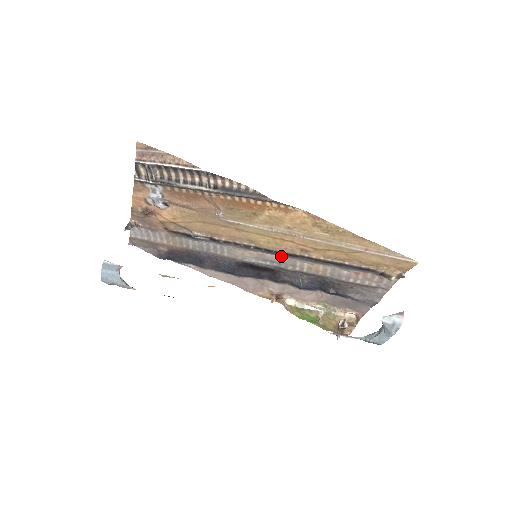
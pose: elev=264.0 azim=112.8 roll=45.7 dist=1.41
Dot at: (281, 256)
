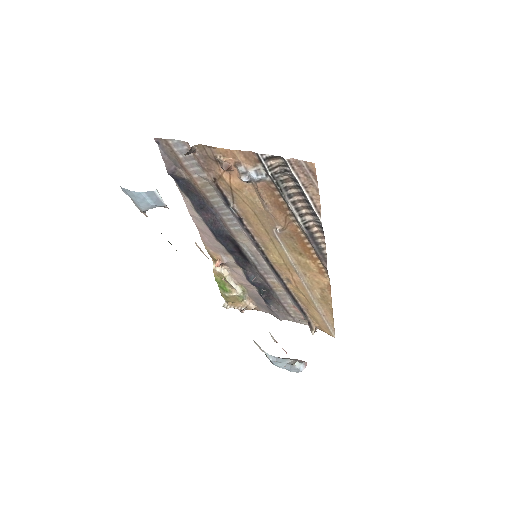
Dot at: (268, 266)
